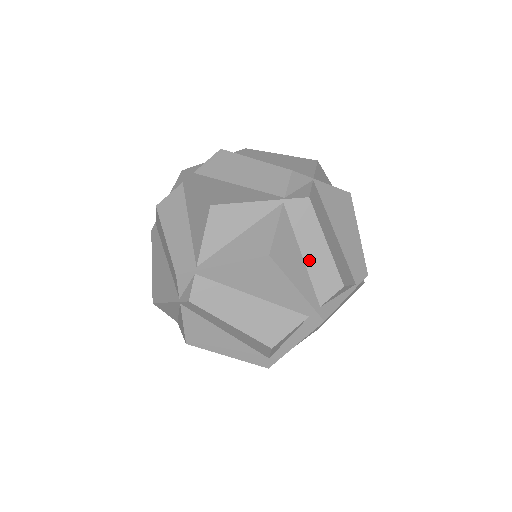
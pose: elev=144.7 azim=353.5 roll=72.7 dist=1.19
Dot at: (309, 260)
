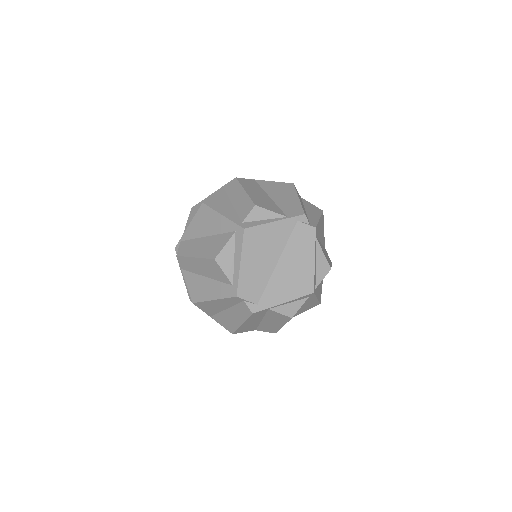
Dot at: (236, 204)
